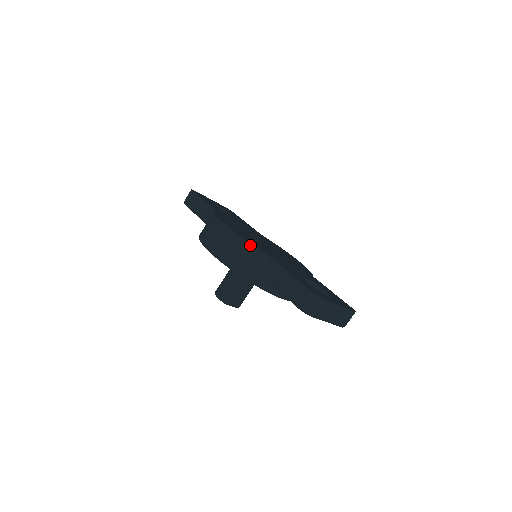
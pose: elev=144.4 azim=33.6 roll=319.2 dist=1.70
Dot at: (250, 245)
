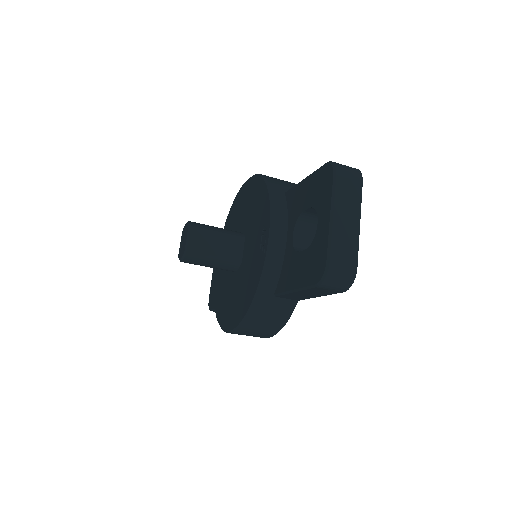
Dot at: occluded
